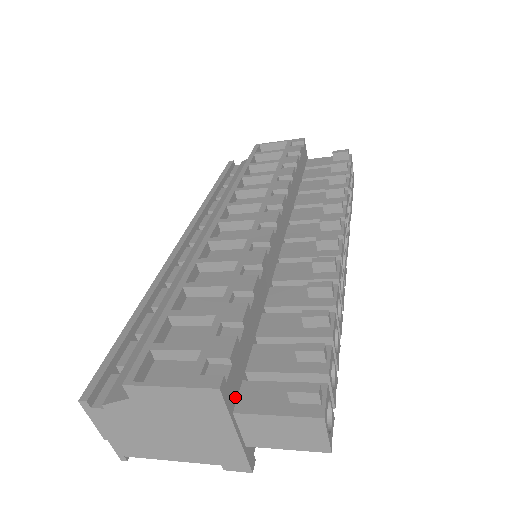
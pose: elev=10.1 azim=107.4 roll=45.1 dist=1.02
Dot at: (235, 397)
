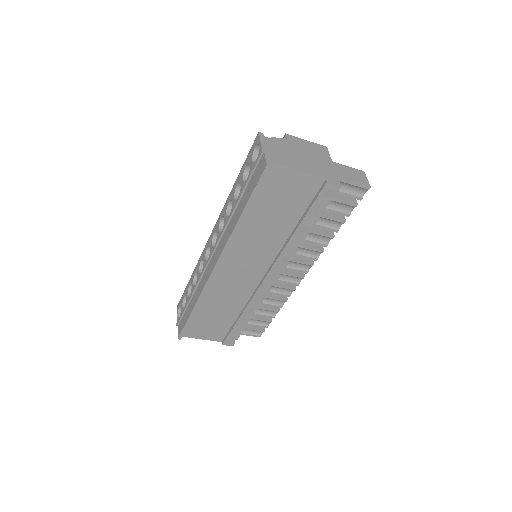
Dot at: occluded
